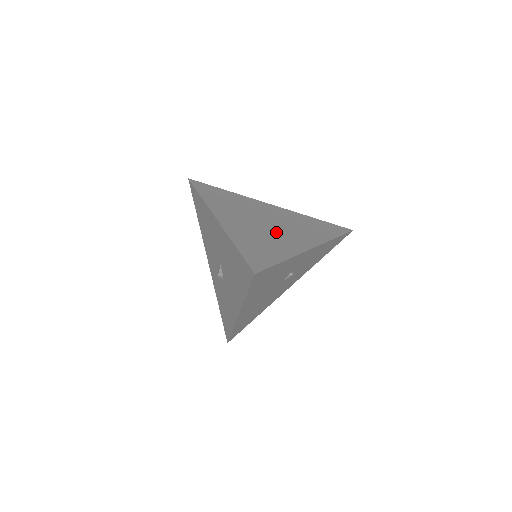
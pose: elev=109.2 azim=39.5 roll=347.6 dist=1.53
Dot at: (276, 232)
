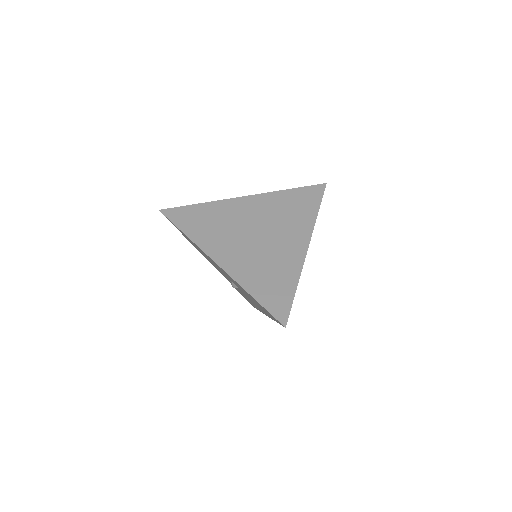
Dot at: (271, 245)
